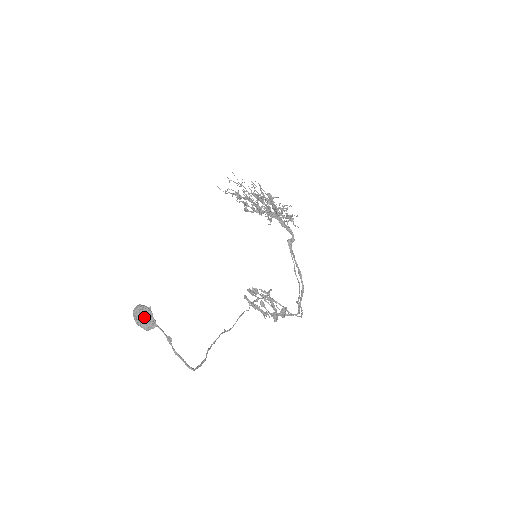
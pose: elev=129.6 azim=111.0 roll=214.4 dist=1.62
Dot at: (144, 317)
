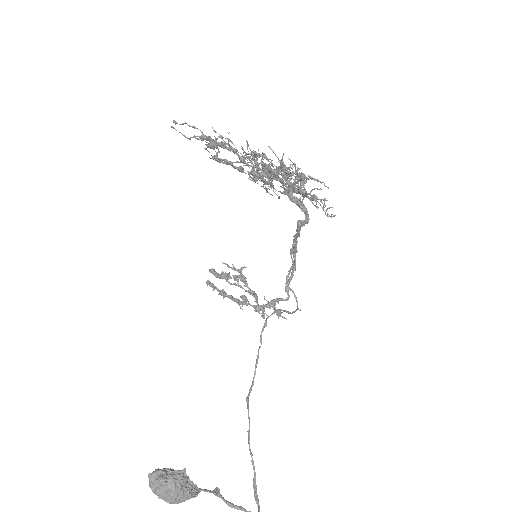
Dot at: (180, 494)
